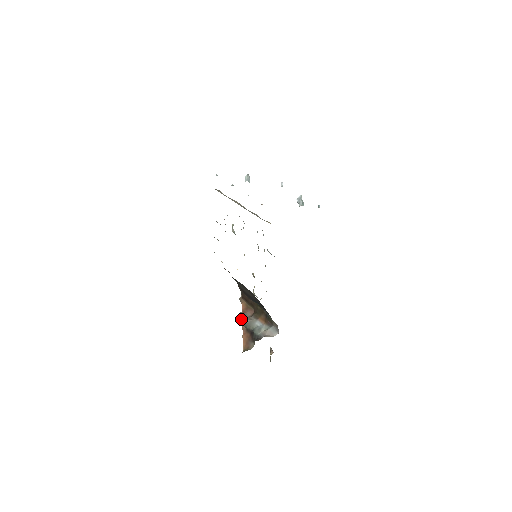
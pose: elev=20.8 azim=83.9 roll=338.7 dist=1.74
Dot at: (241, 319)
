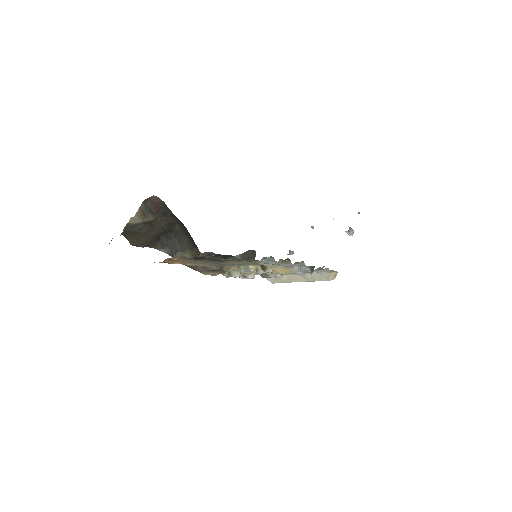
Dot at: occluded
